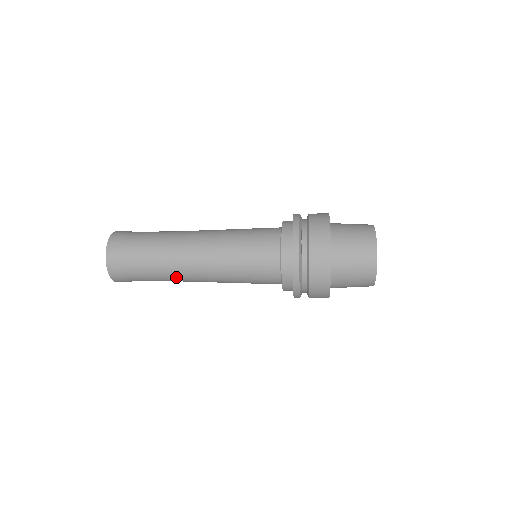
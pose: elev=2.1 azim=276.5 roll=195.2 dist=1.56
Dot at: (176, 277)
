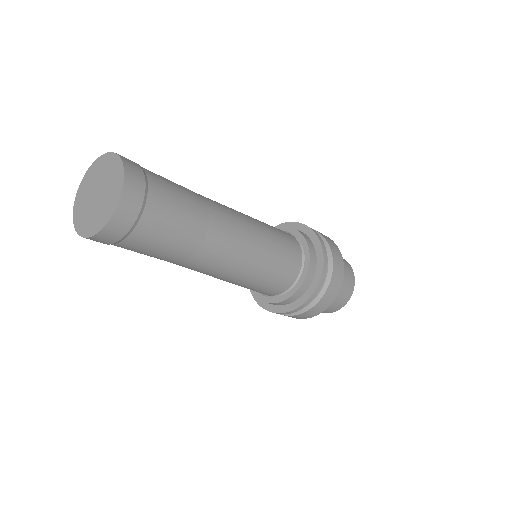
Dot at: (203, 243)
